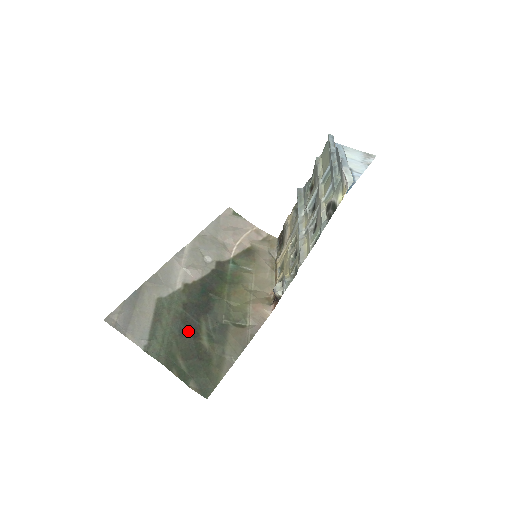
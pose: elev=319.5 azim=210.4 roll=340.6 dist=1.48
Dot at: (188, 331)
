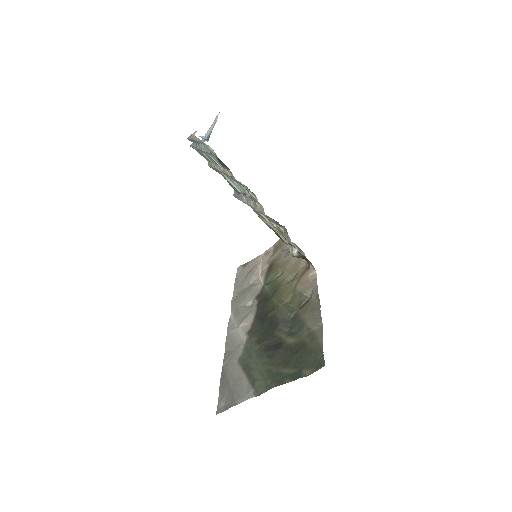
Dot at: (273, 350)
